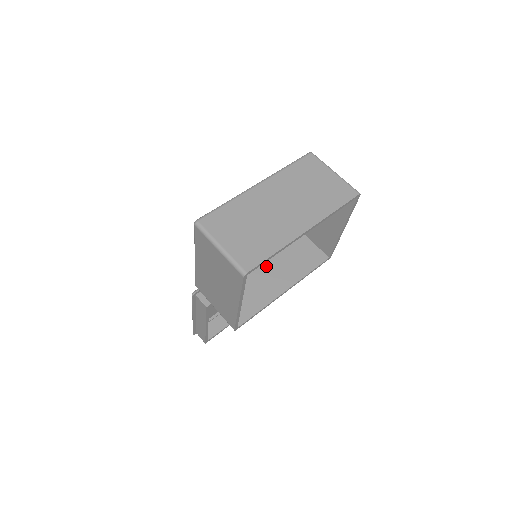
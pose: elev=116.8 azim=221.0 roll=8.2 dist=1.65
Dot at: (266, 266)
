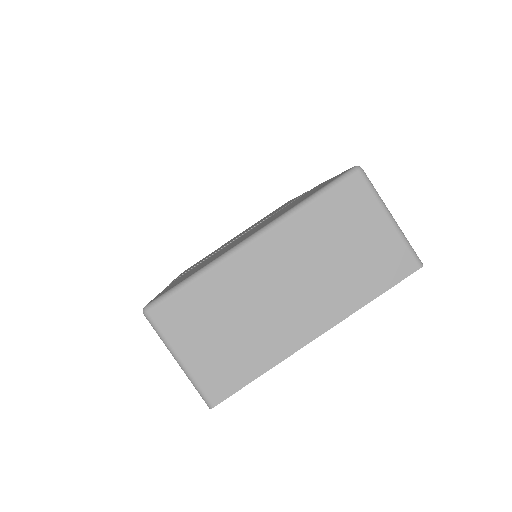
Dot at: occluded
